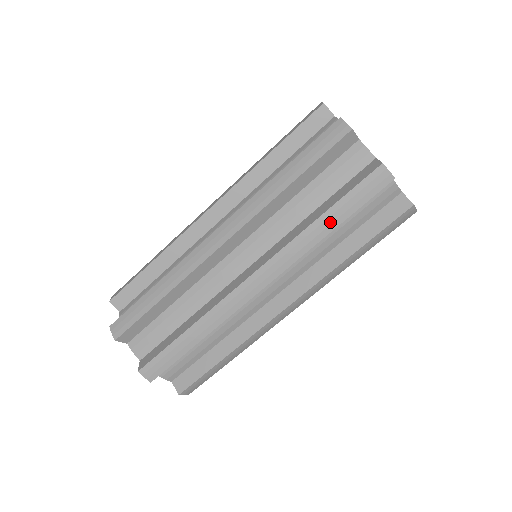
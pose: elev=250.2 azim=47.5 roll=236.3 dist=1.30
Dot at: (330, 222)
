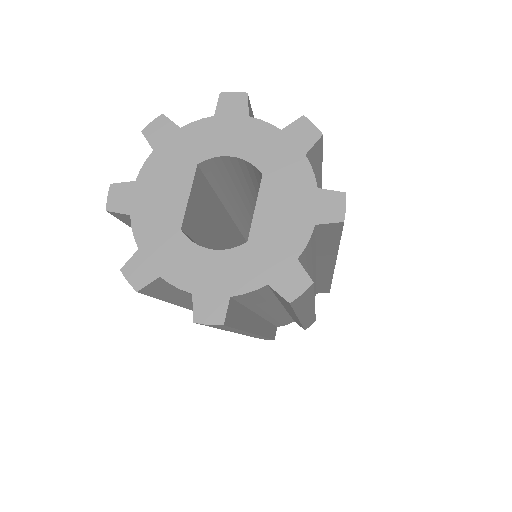
Dot at: occluded
